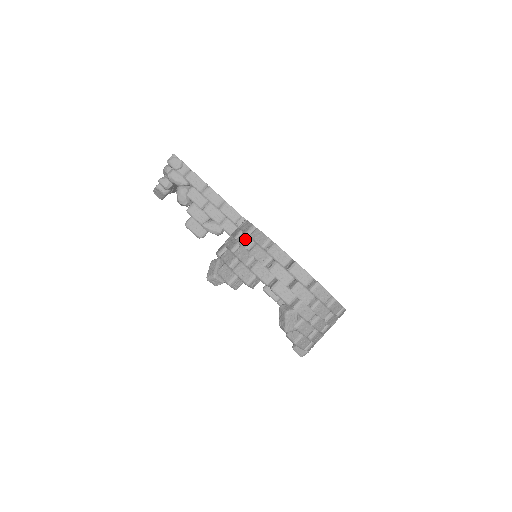
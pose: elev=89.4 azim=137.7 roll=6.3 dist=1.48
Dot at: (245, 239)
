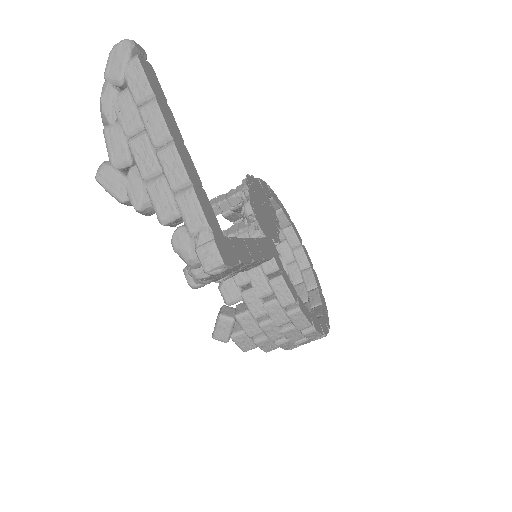
Dot at: (280, 316)
